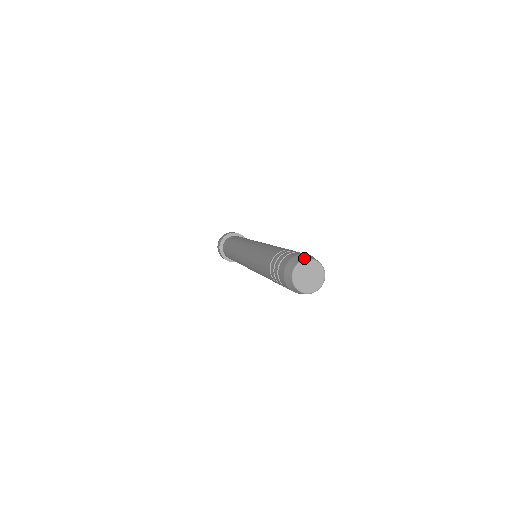
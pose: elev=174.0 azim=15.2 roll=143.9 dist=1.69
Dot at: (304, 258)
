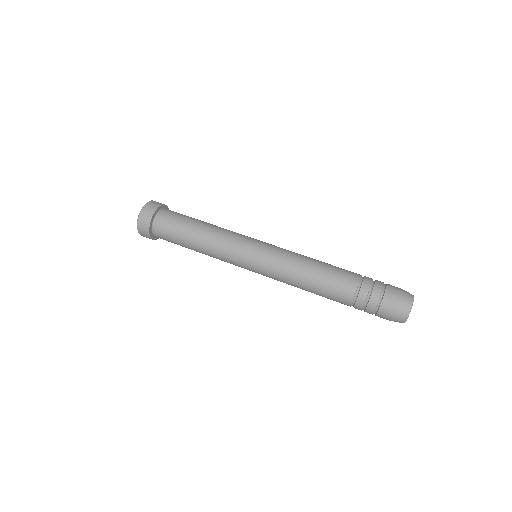
Dot at: (405, 318)
